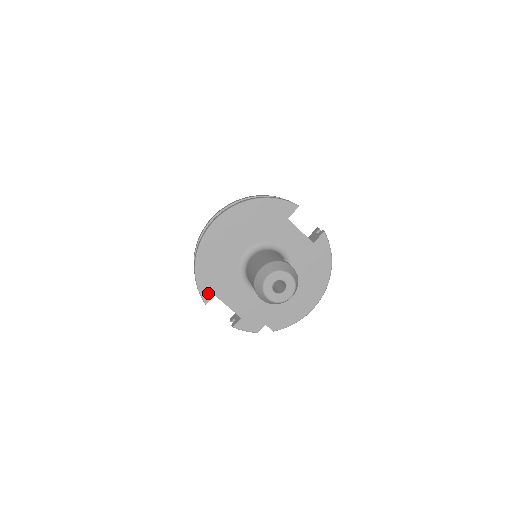
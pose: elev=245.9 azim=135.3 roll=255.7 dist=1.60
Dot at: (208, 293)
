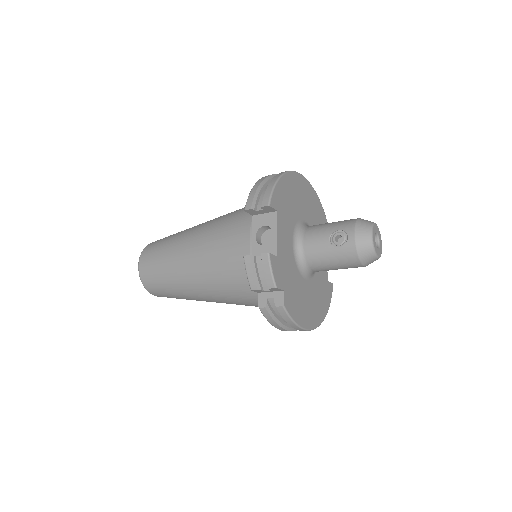
Dot at: (276, 202)
